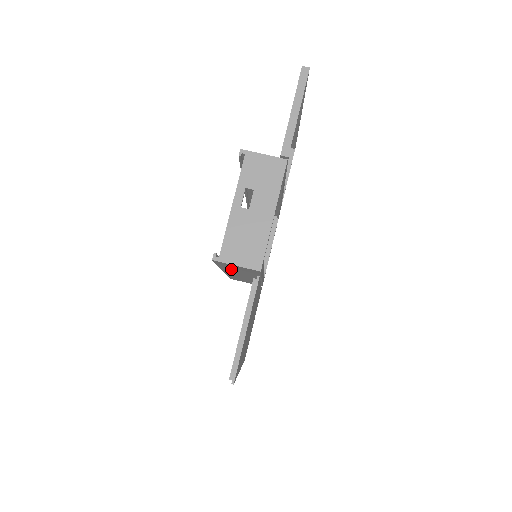
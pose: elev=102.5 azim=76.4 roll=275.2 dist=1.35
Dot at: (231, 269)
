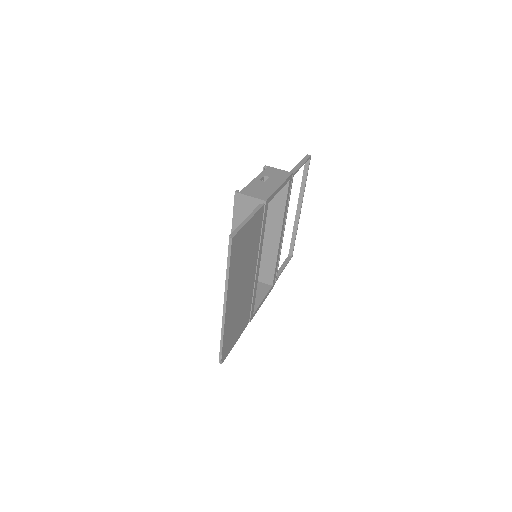
Dot at: occluded
